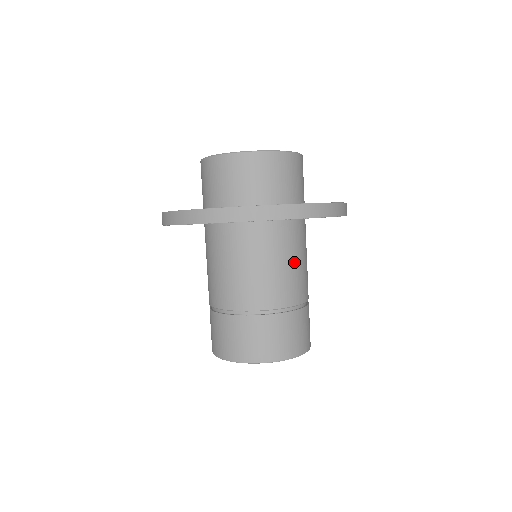
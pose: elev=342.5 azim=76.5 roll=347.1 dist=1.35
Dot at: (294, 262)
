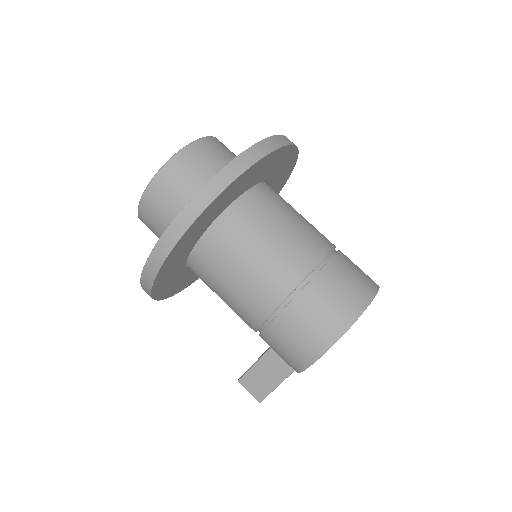
Dot at: occluded
